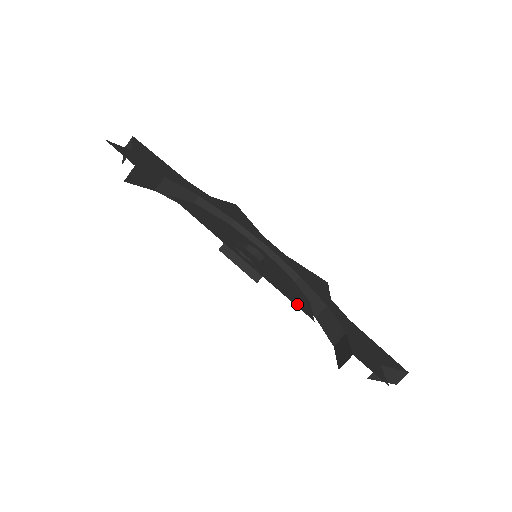
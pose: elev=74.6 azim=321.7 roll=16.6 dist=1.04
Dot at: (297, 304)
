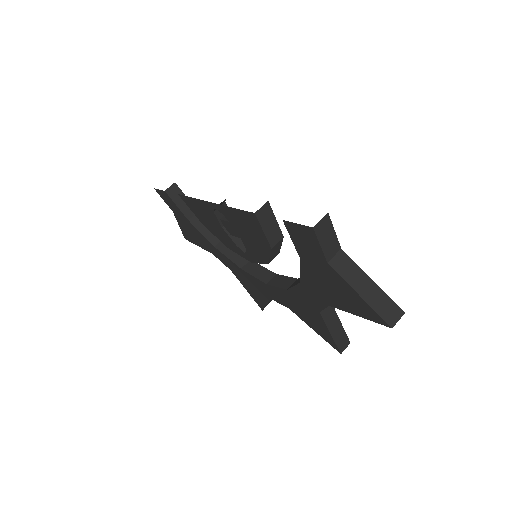
Dot at: occluded
